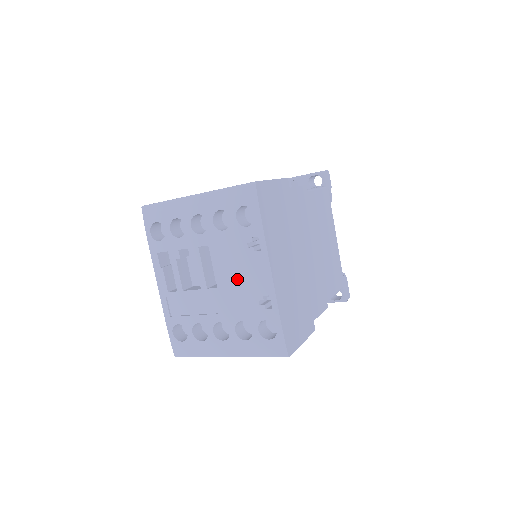
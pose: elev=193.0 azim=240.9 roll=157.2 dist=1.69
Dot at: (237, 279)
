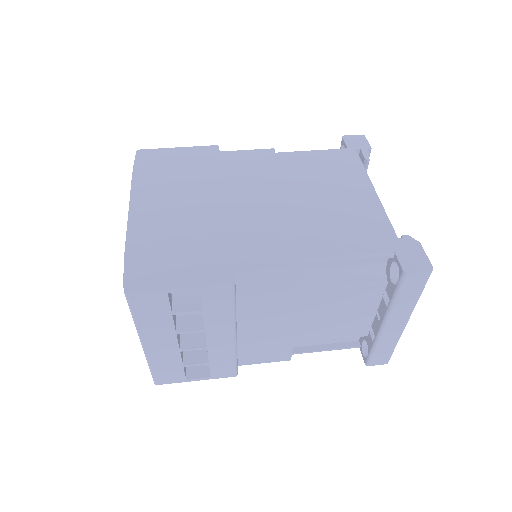
Dot at: occluded
